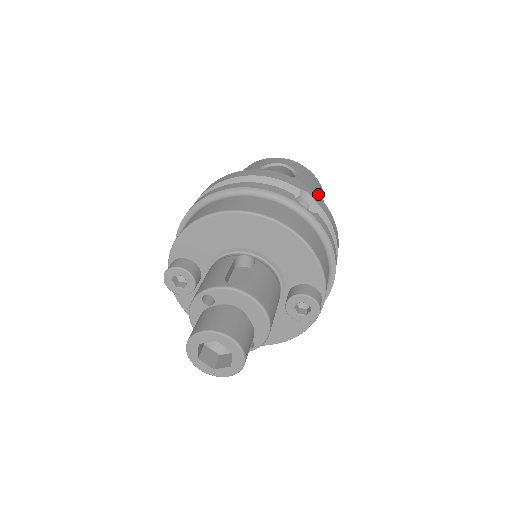
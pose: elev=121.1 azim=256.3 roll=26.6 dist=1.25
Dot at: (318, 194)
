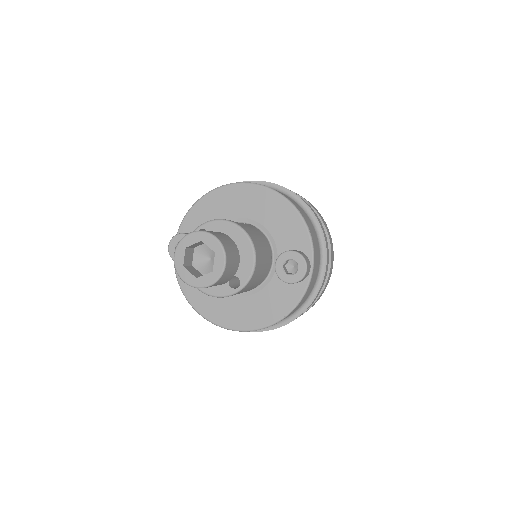
Dot at: occluded
